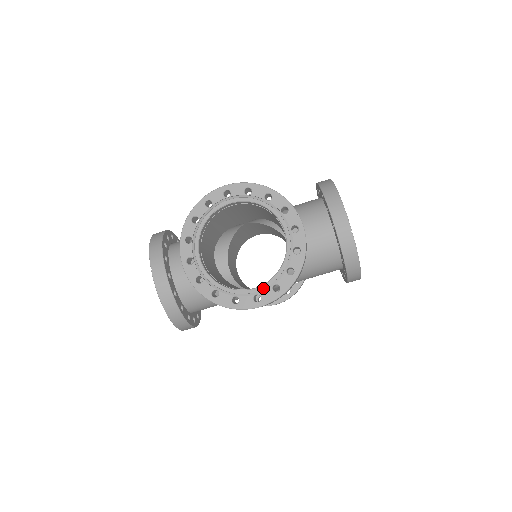
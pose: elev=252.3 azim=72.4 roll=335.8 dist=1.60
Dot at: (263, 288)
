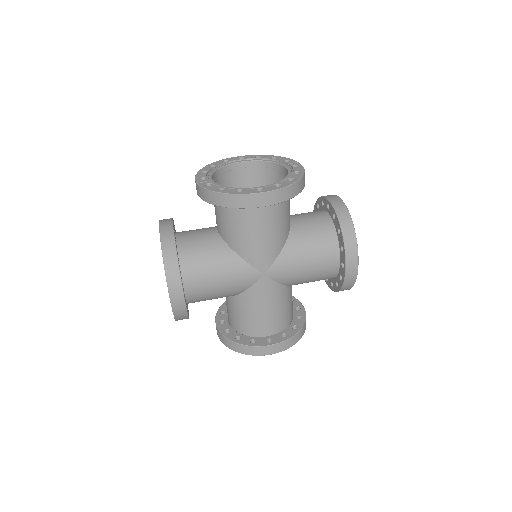
Dot at: (266, 186)
